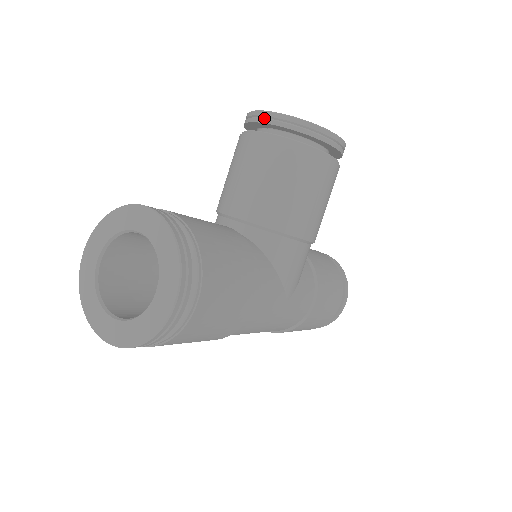
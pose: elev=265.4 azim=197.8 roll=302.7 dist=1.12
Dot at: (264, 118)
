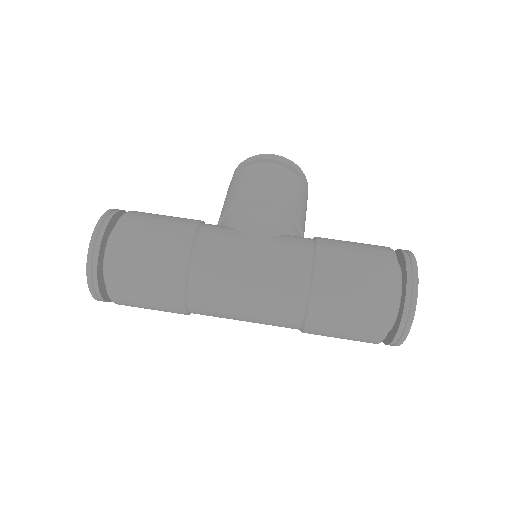
Dot at: occluded
